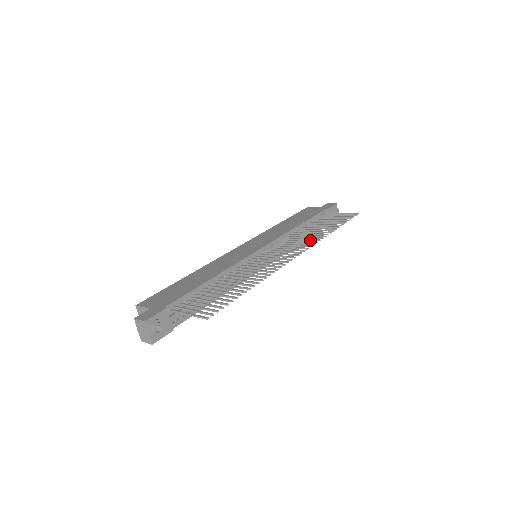
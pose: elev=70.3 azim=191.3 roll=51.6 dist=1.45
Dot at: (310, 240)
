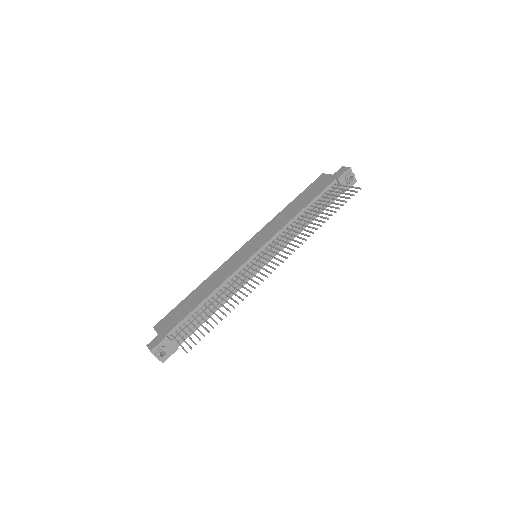
Dot at: (300, 238)
